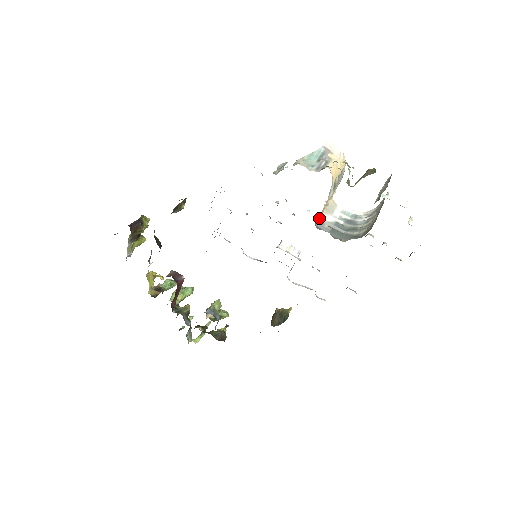
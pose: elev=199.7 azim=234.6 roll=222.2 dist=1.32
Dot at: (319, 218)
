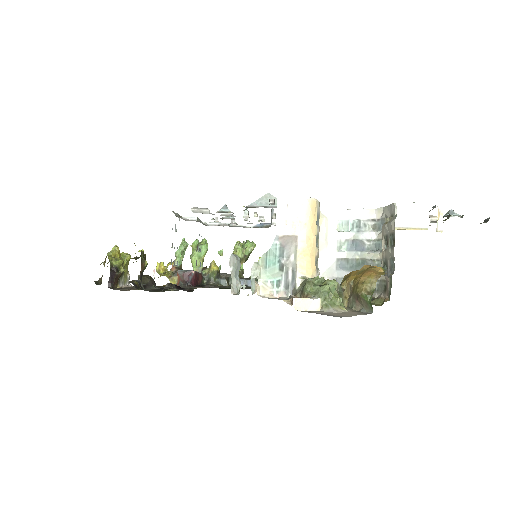
Dot at: occluded
